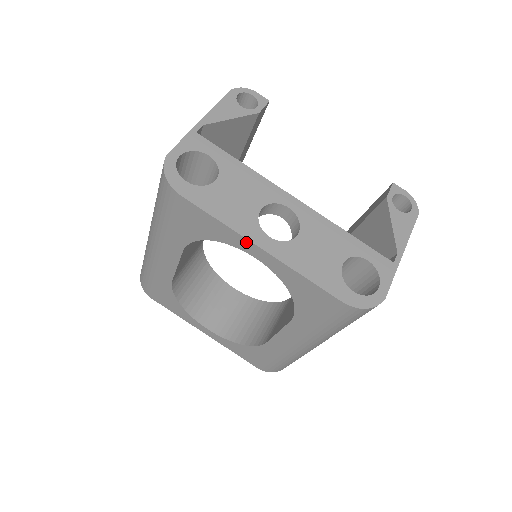
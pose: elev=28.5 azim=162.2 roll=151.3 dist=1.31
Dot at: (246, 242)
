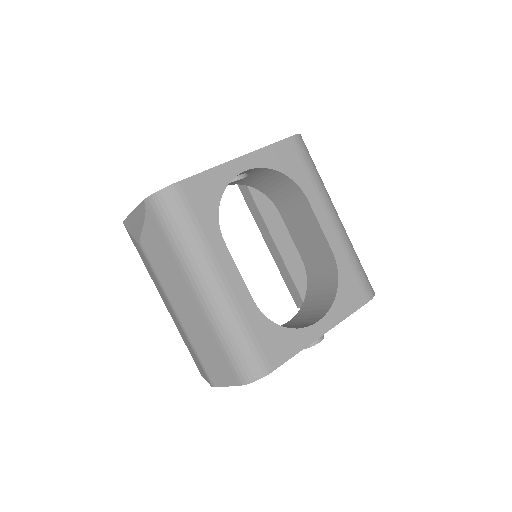
Dot at: (230, 165)
